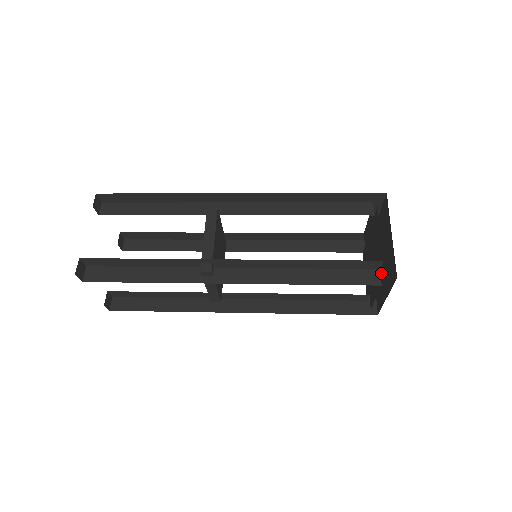
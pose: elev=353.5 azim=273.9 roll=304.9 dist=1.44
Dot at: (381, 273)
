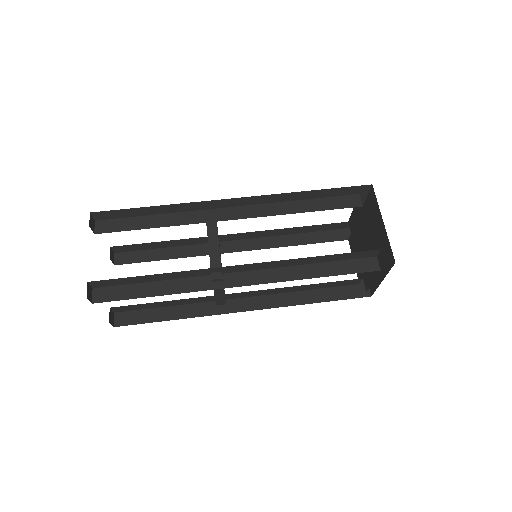
Dot at: occluded
